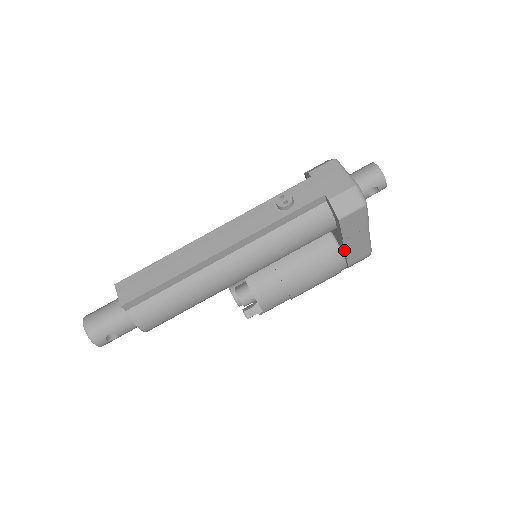
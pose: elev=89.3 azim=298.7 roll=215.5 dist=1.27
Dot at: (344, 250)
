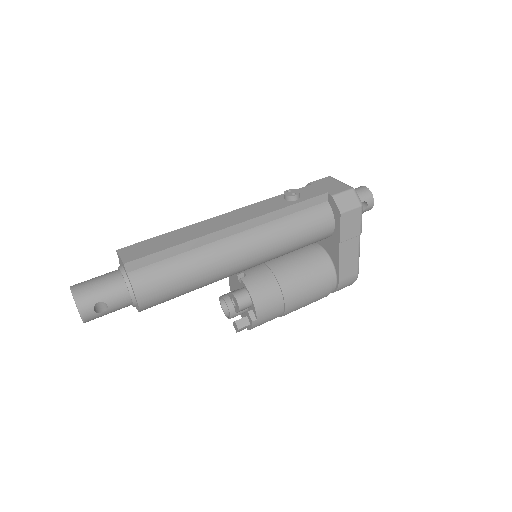
Dot at: (338, 260)
